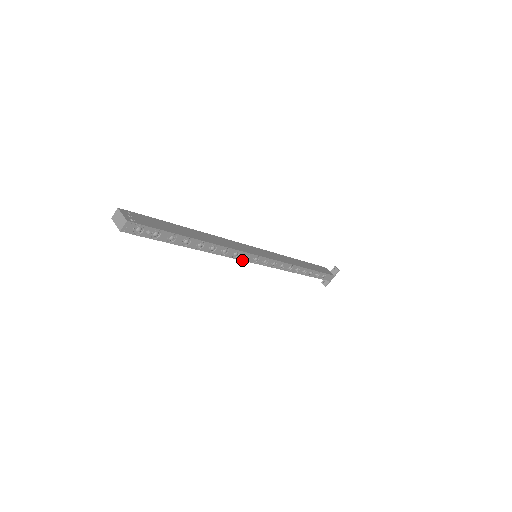
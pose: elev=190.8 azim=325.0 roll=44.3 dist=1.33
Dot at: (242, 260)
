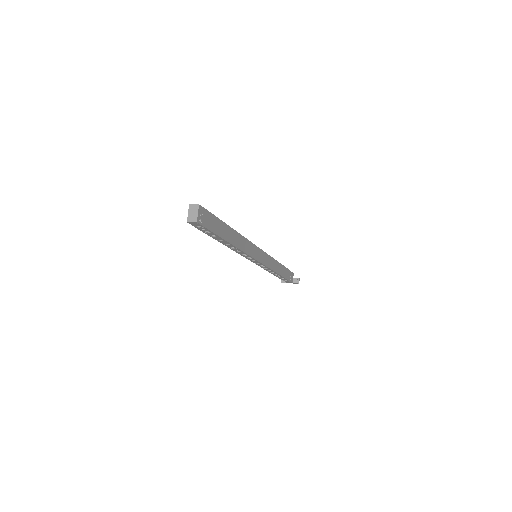
Dot at: (245, 257)
